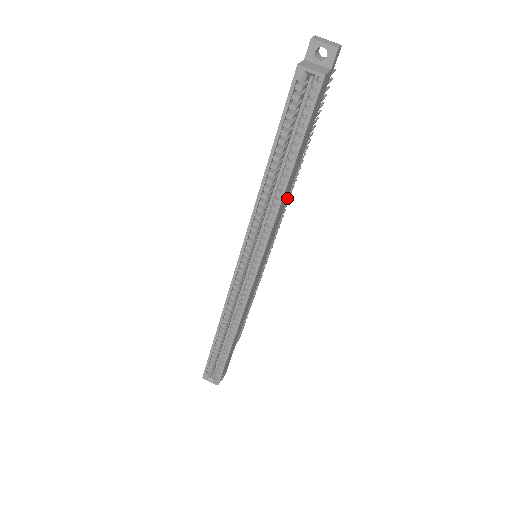
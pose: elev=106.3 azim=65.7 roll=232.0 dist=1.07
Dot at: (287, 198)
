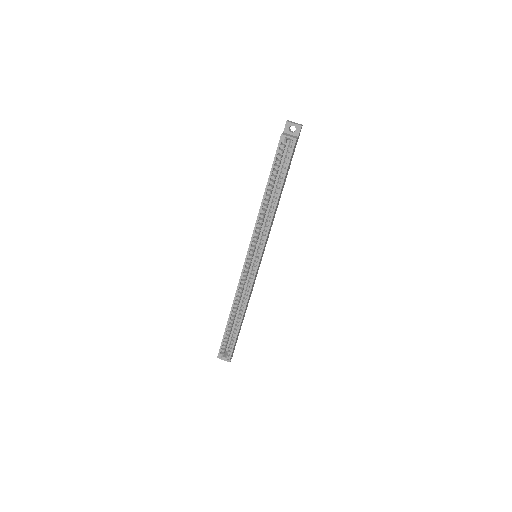
Dot at: occluded
